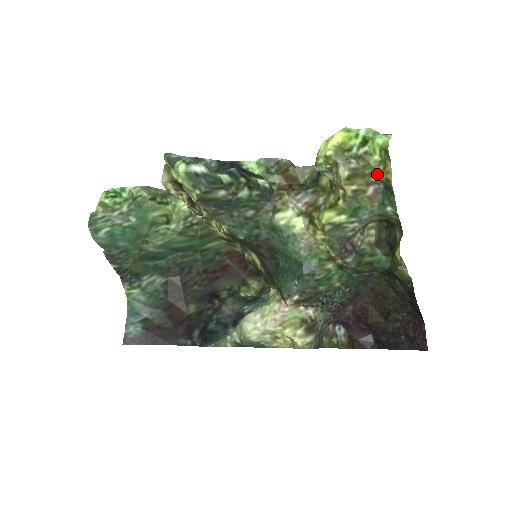
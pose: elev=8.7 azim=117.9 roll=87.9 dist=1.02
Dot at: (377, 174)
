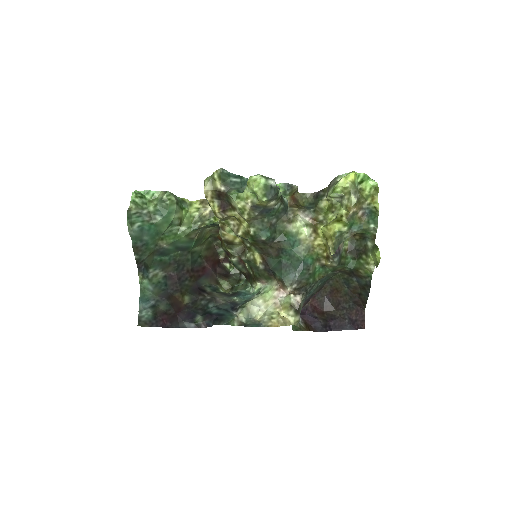
Dot at: (366, 203)
